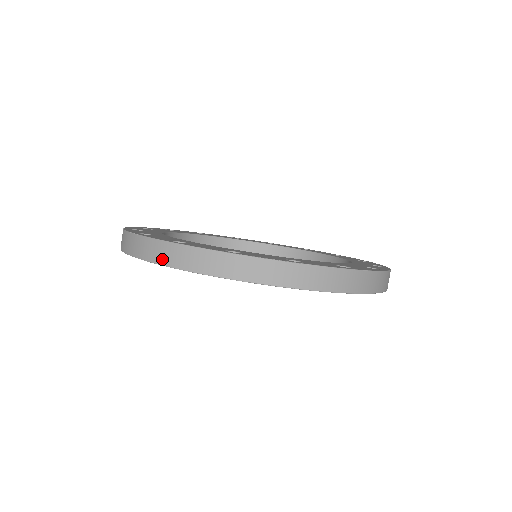
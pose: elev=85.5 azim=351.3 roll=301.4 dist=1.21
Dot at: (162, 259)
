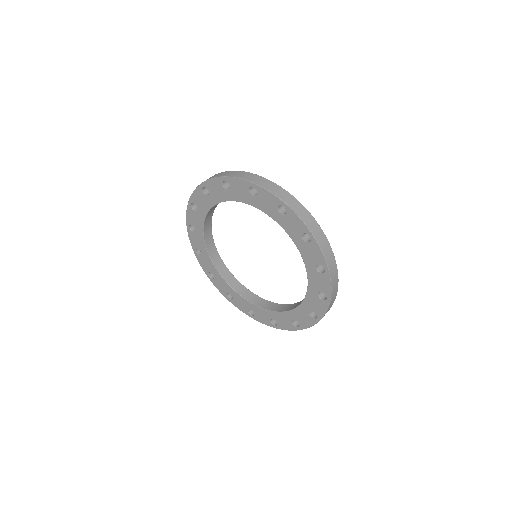
Dot at: (223, 175)
